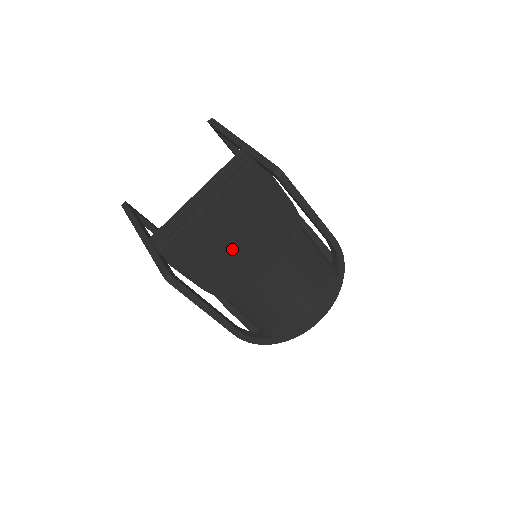
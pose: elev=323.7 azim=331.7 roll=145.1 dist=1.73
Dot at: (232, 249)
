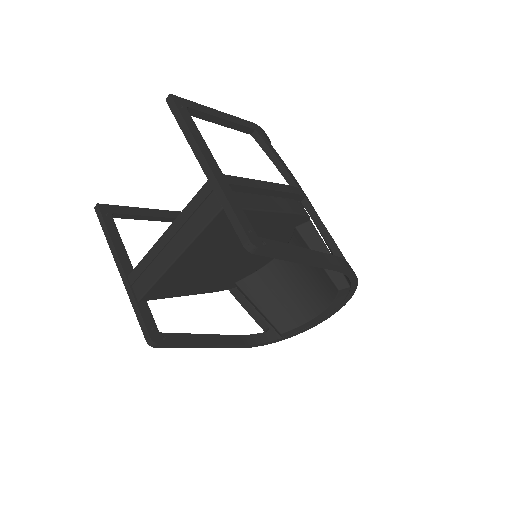
Dot at: (224, 265)
